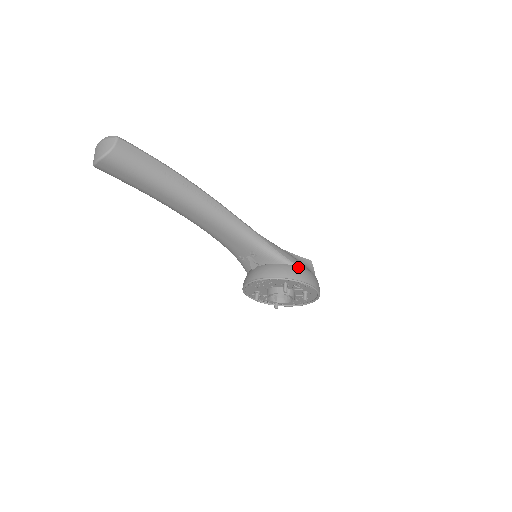
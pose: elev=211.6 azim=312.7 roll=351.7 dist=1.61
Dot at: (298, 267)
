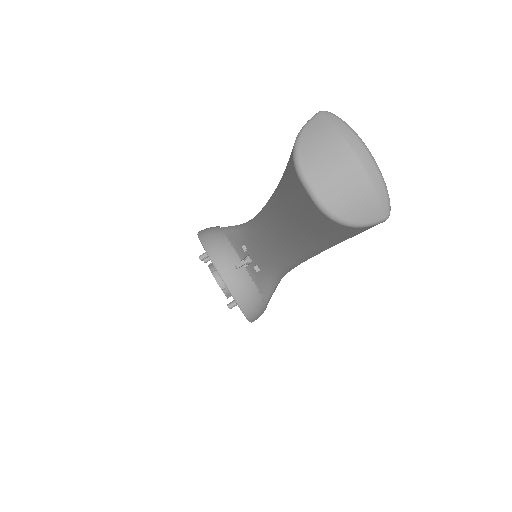
Dot at: (266, 306)
